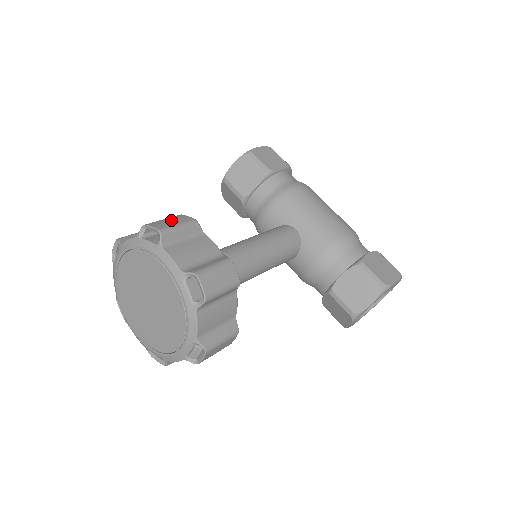
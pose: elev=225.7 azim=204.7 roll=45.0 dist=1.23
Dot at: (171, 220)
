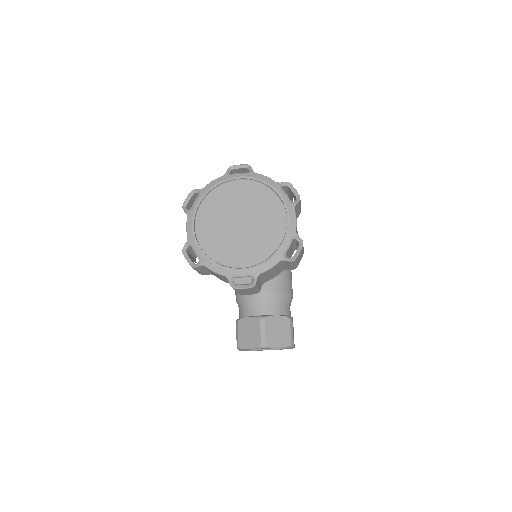
Dot at: occluded
